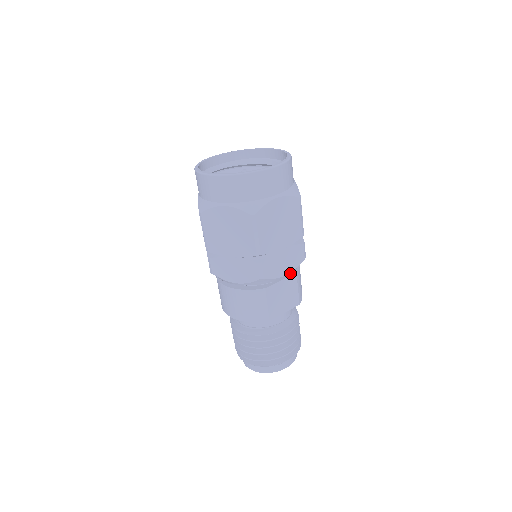
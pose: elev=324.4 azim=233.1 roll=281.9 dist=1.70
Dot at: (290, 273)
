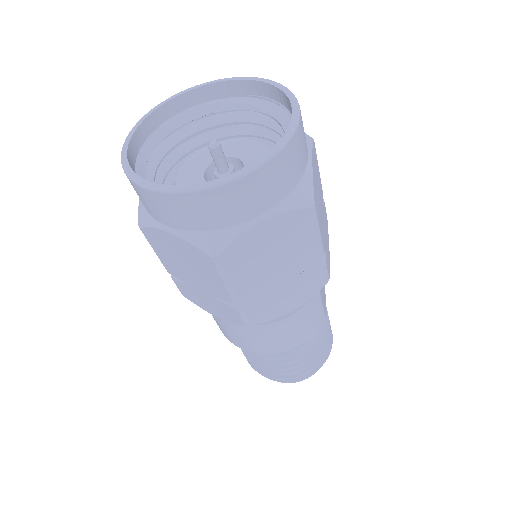
Dot at: occluded
